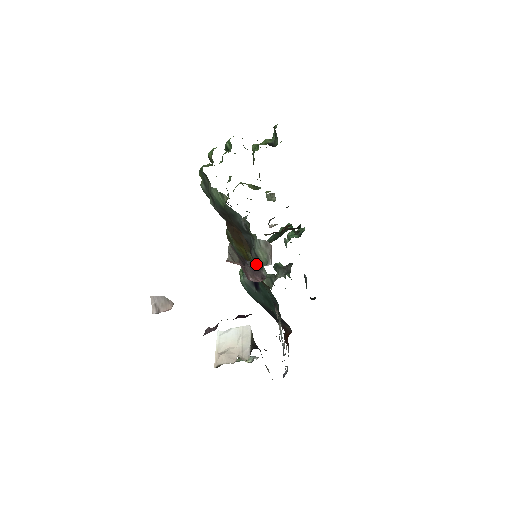
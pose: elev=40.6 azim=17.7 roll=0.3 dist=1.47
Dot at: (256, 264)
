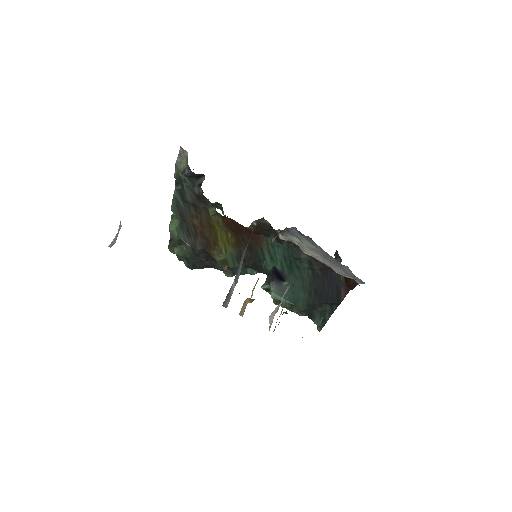
Dot at: (199, 189)
